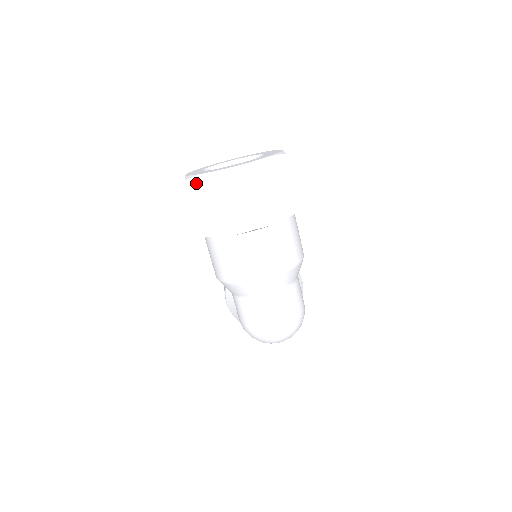
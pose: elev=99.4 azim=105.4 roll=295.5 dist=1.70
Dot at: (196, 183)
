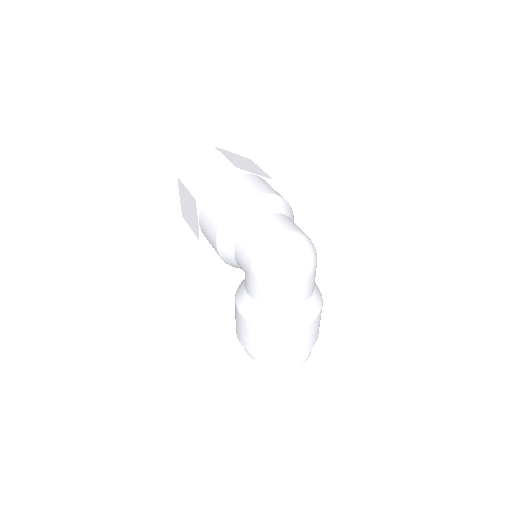
Dot at: (186, 173)
